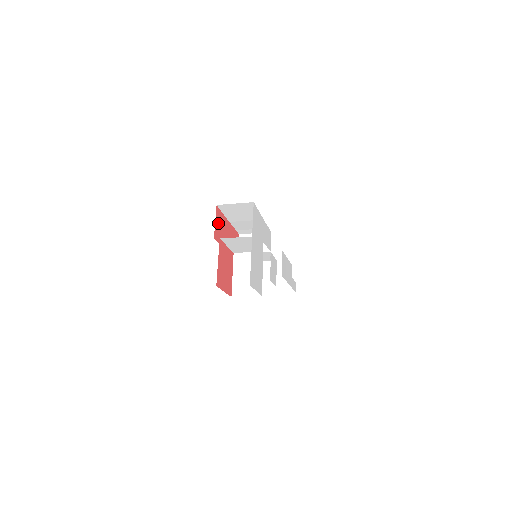
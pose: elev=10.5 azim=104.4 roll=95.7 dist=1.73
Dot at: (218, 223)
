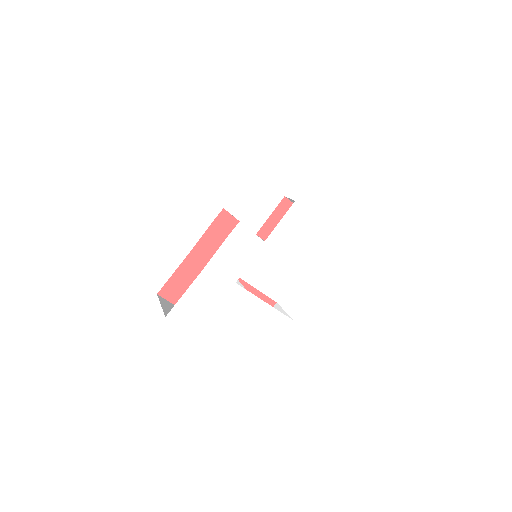
Dot at: (181, 295)
